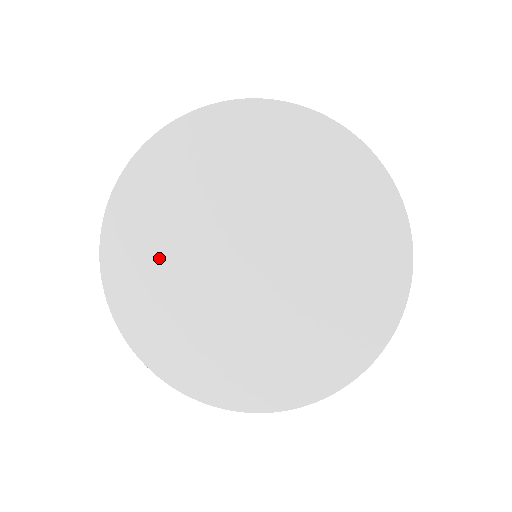
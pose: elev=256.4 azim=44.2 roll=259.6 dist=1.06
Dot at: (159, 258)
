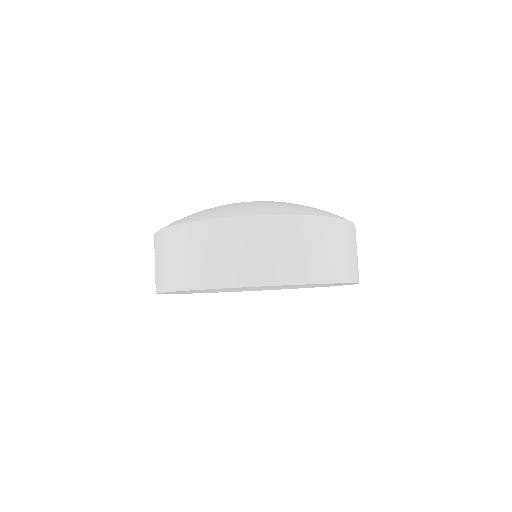
Dot at: occluded
